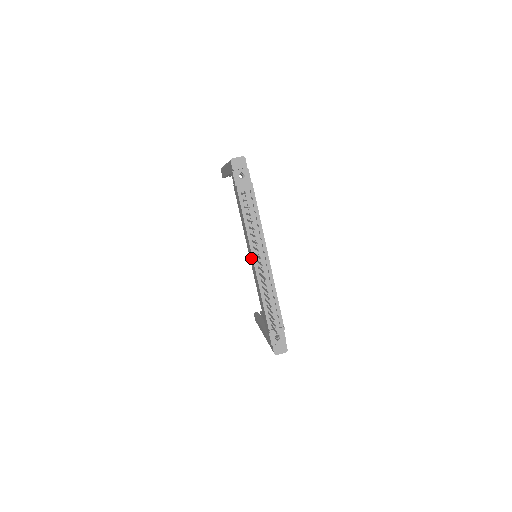
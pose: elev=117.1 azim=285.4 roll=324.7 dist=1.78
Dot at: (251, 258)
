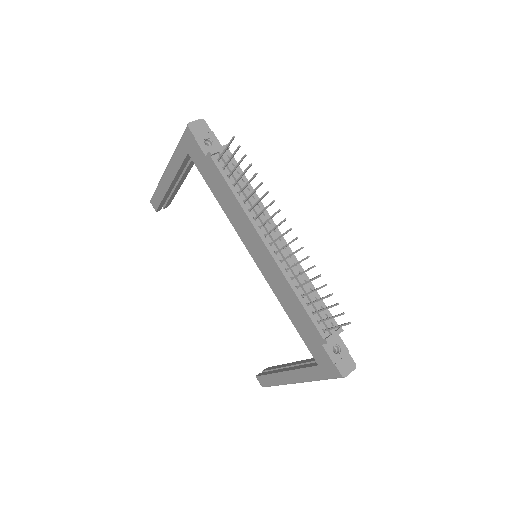
Dot at: (258, 248)
